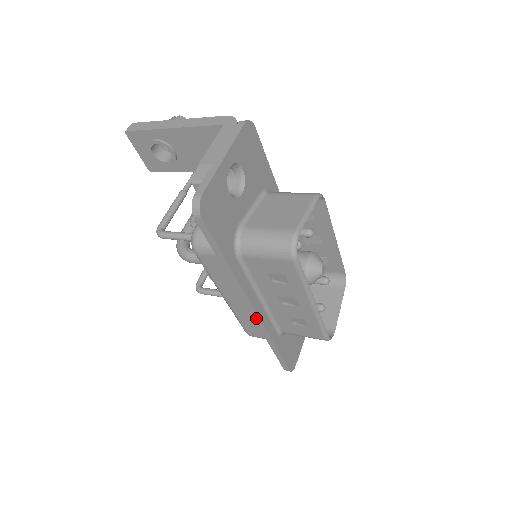
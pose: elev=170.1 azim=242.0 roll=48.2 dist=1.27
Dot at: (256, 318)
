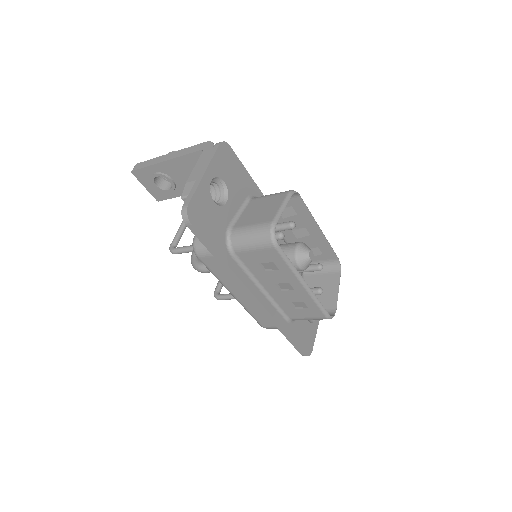
Dot at: (261, 307)
